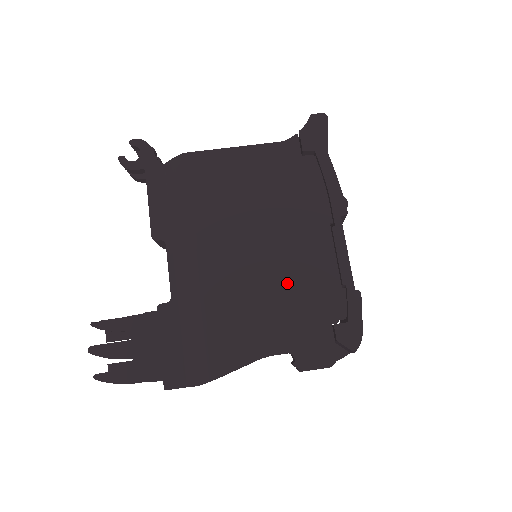
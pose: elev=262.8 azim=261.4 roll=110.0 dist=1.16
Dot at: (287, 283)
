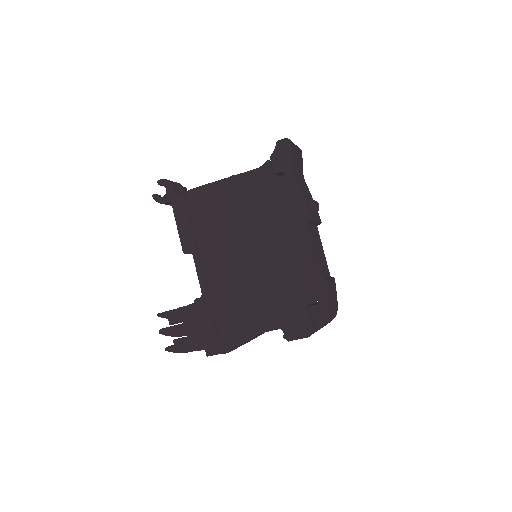
Dot at: (273, 279)
